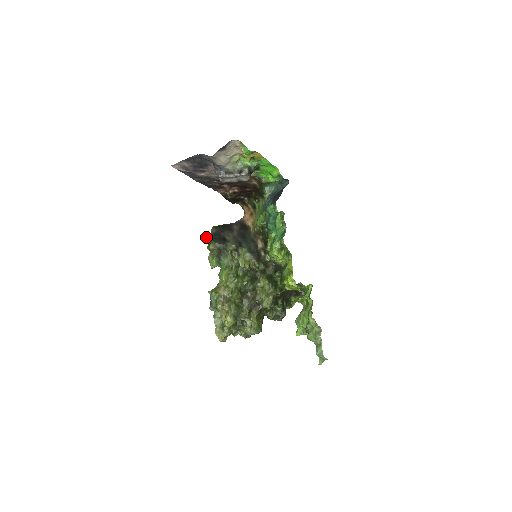
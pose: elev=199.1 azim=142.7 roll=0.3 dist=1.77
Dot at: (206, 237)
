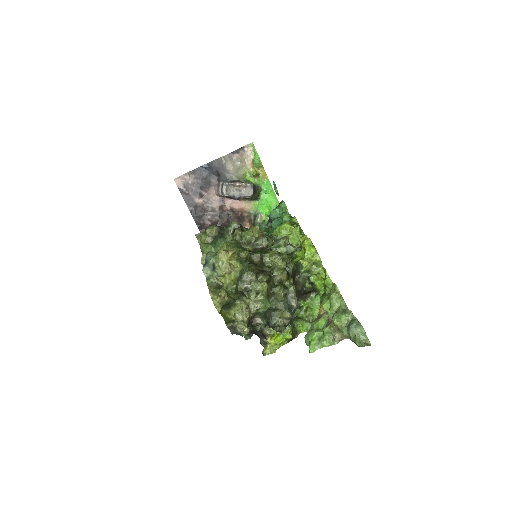
Dot at: (199, 235)
